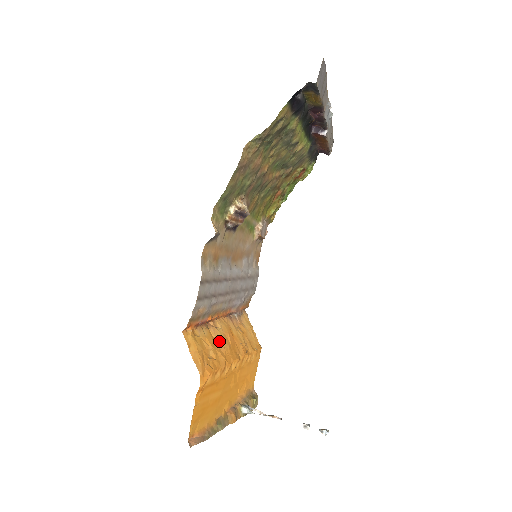
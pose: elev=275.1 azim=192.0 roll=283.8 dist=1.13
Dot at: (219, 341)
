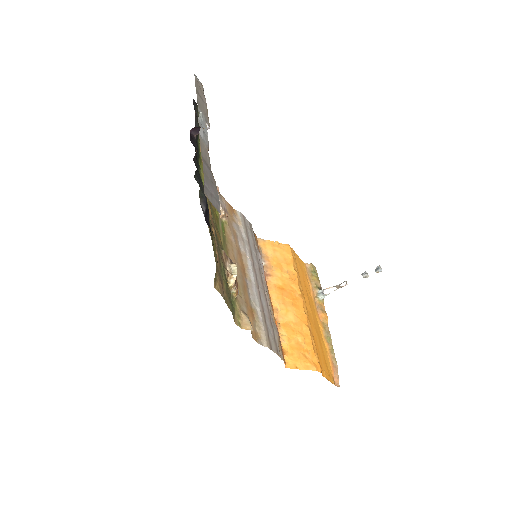
Dot at: (289, 318)
